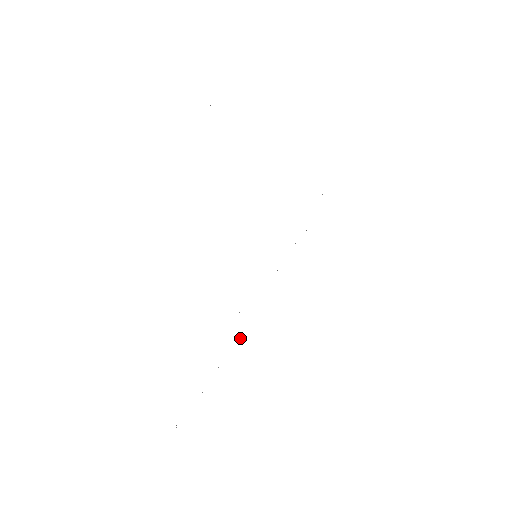
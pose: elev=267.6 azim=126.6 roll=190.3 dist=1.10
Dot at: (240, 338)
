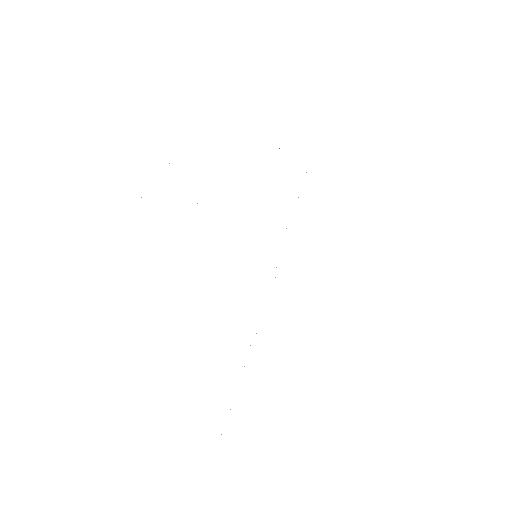
Dot at: occluded
